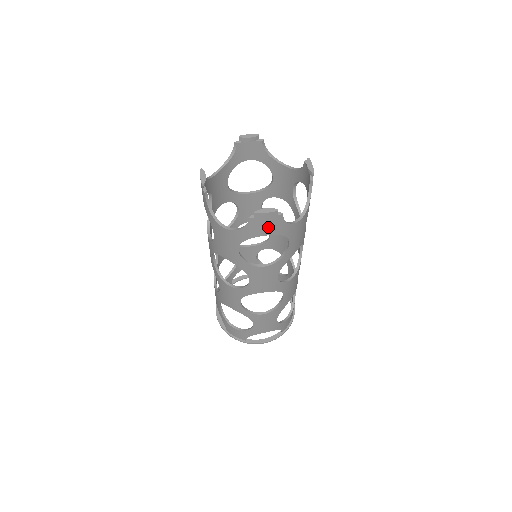
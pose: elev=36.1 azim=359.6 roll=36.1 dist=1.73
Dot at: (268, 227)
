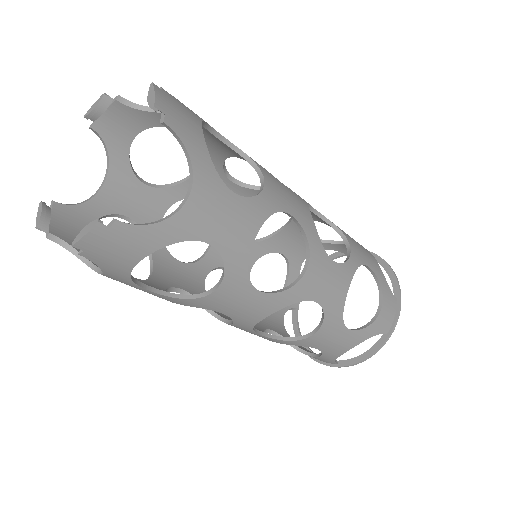
Dot at: (124, 250)
